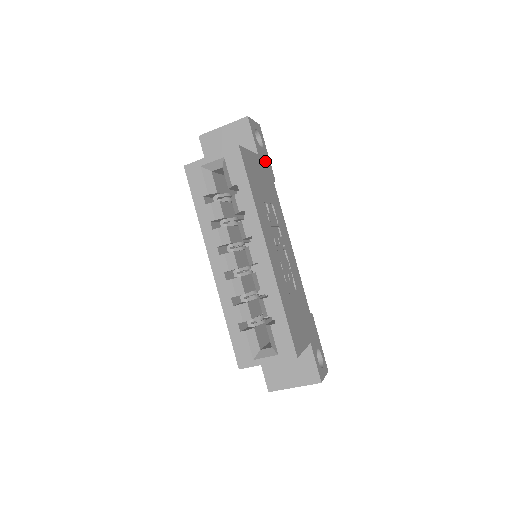
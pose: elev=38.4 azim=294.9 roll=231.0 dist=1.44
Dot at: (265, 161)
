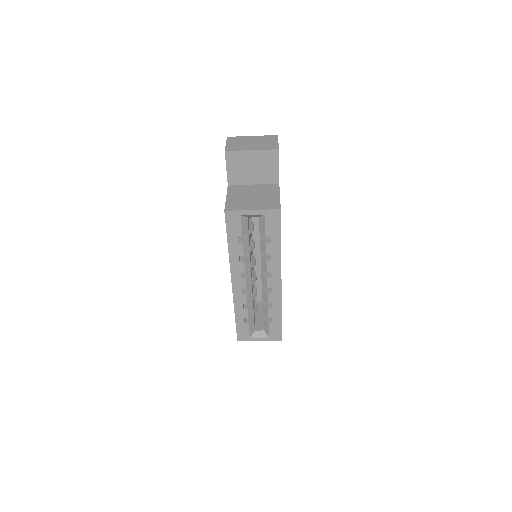
Dot at: occluded
